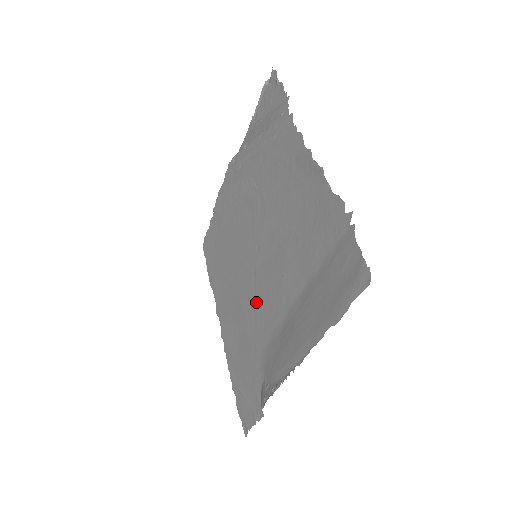
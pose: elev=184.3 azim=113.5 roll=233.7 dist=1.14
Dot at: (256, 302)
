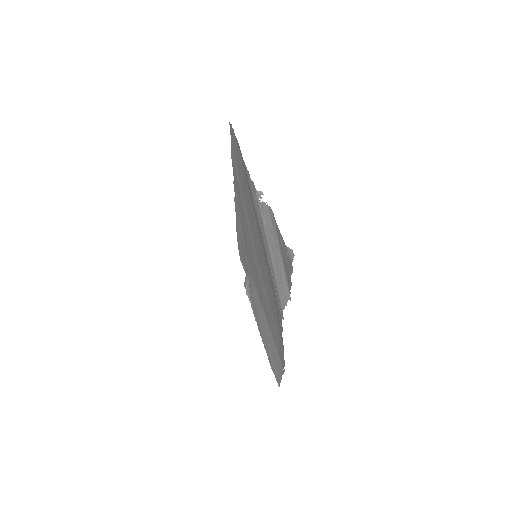
Dot at: (252, 259)
